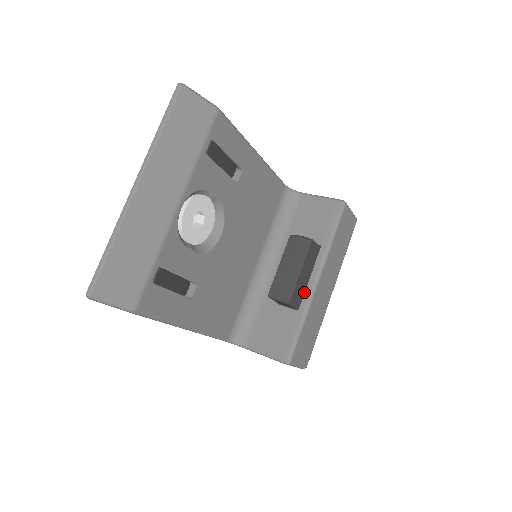
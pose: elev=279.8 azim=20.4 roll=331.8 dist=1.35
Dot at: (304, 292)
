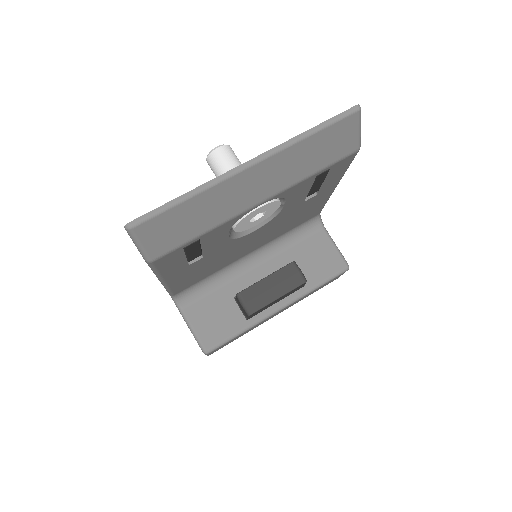
Dot at: (263, 309)
